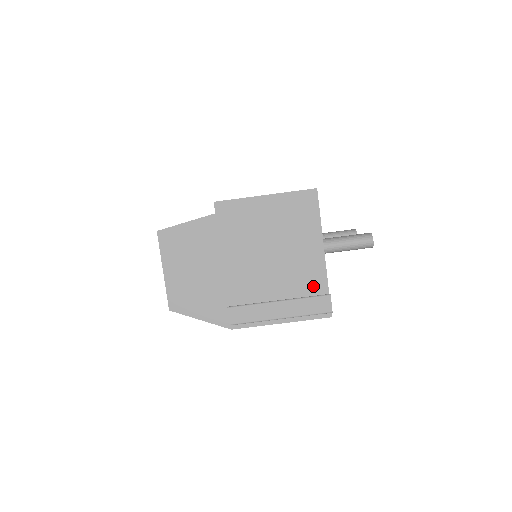
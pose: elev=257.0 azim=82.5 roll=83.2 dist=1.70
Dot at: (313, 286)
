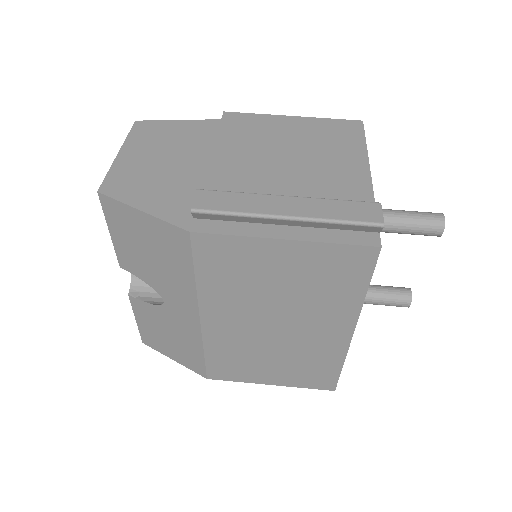
Dot at: occluded
